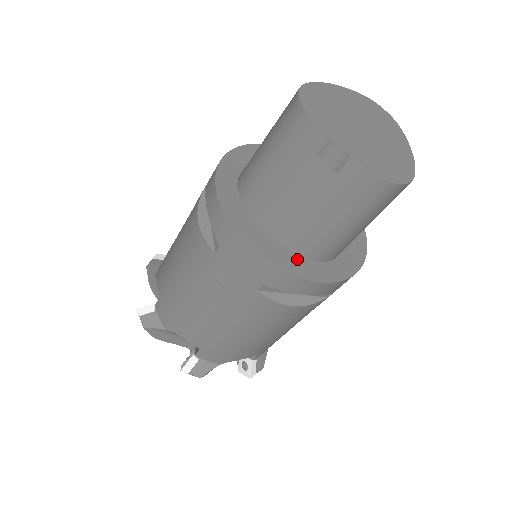
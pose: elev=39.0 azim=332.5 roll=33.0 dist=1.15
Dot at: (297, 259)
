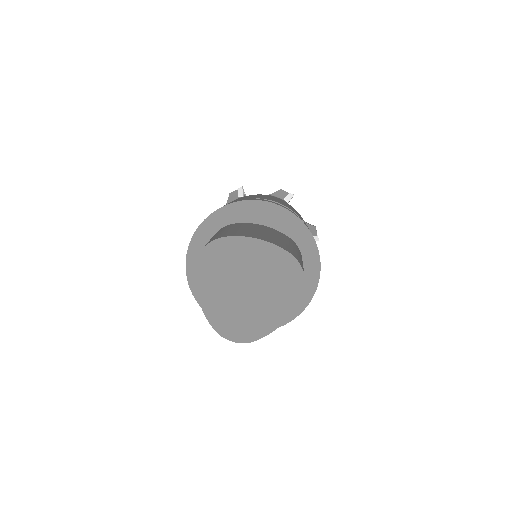
Dot at: occluded
